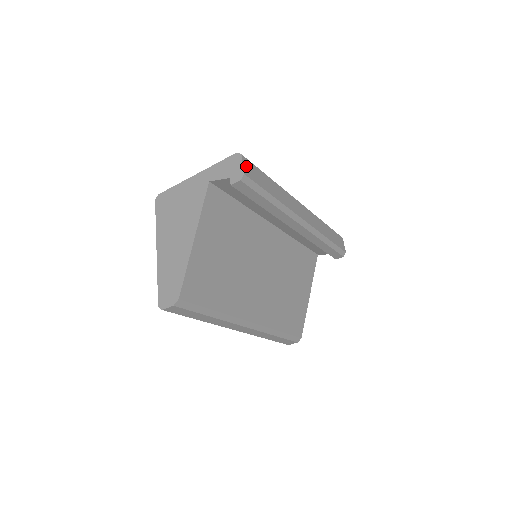
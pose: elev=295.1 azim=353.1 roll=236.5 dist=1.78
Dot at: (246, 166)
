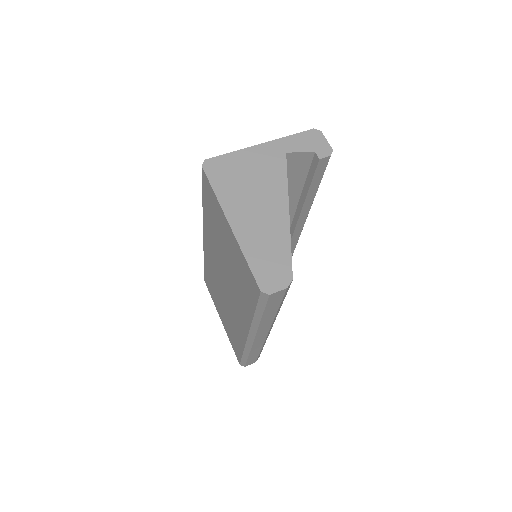
Dot at: occluded
